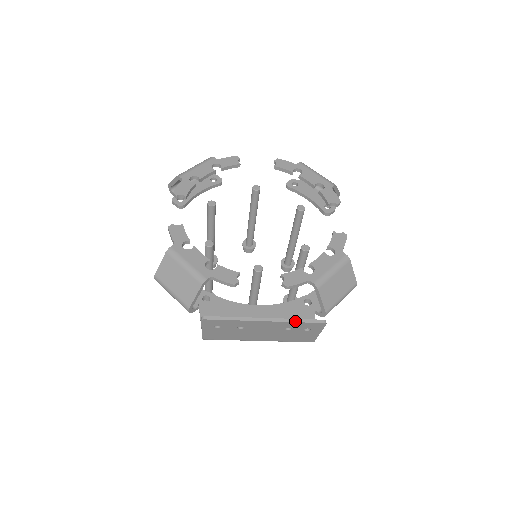
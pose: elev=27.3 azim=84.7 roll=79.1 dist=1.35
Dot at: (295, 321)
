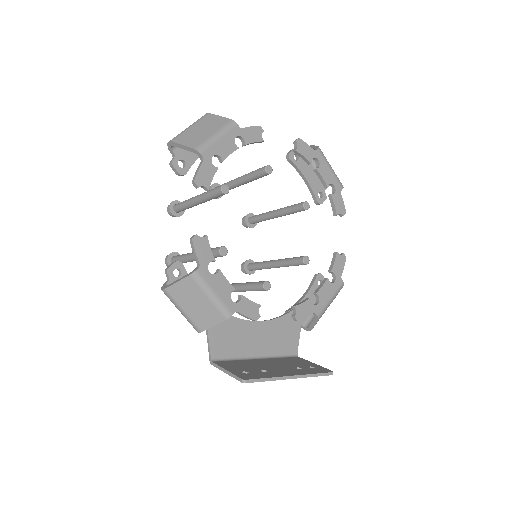
Dot at: (314, 376)
